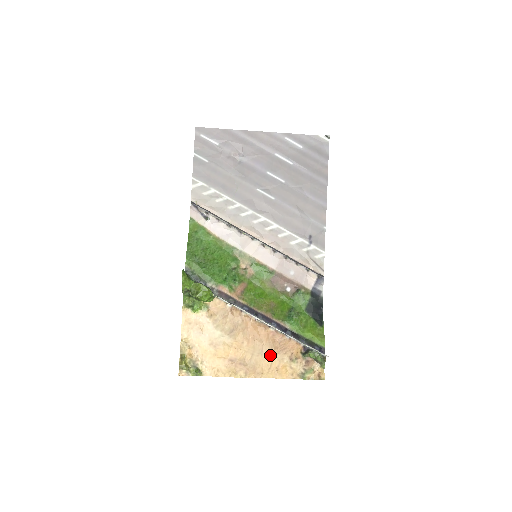
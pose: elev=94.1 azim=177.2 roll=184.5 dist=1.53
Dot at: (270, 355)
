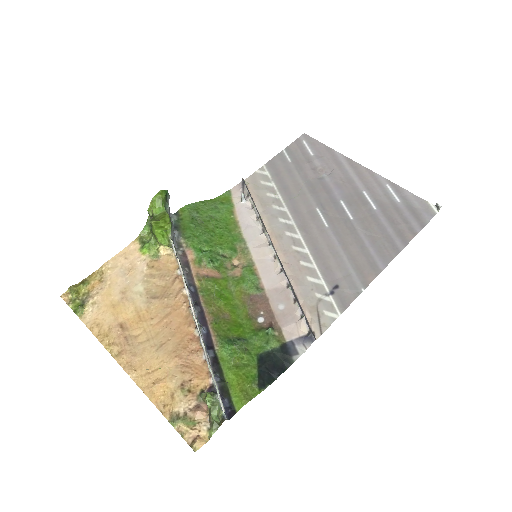
Dot at: (165, 358)
